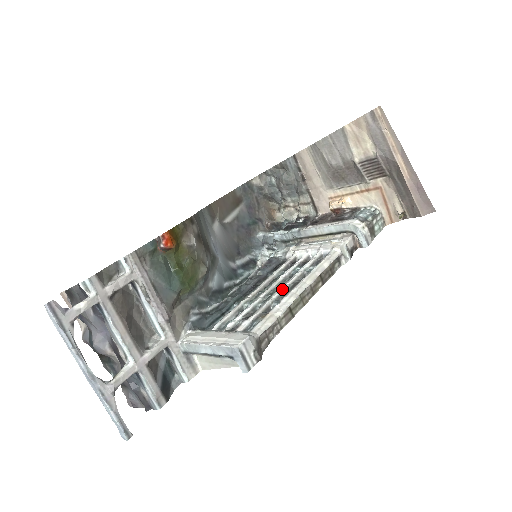
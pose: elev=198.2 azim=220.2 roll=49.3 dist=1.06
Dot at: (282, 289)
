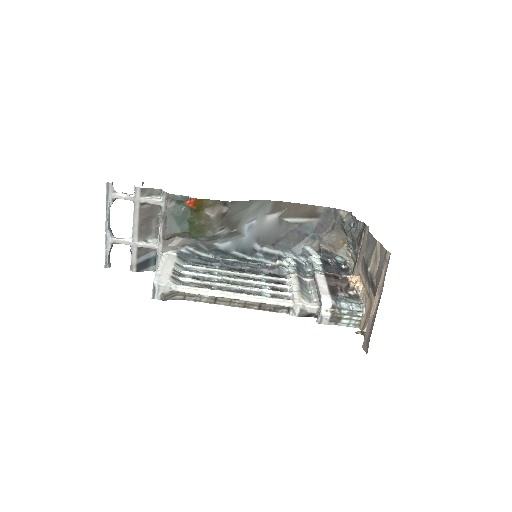
Dot at: (231, 286)
